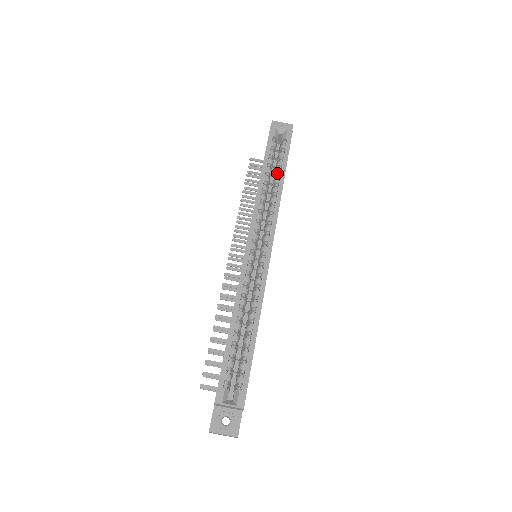
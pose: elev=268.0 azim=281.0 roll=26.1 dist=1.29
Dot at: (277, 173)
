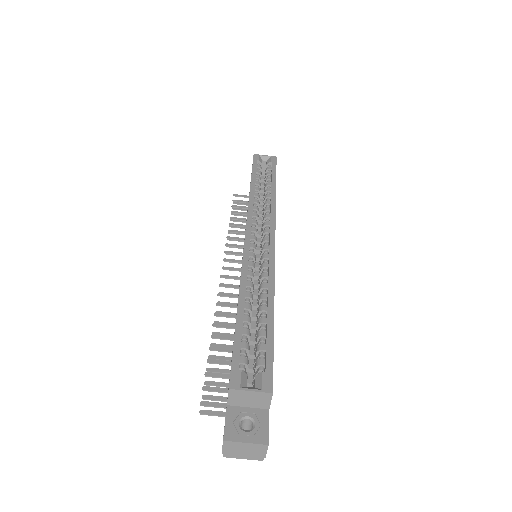
Dot at: (267, 184)
